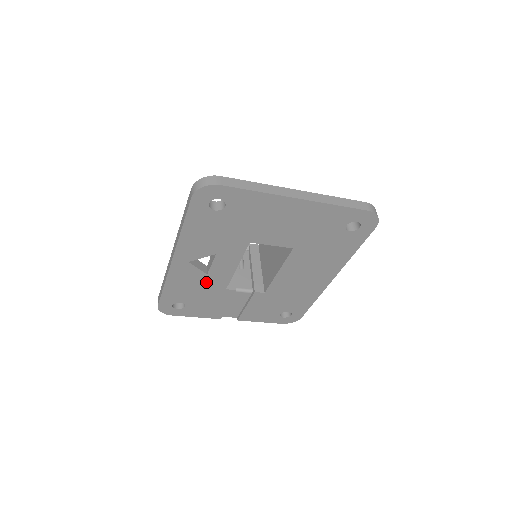
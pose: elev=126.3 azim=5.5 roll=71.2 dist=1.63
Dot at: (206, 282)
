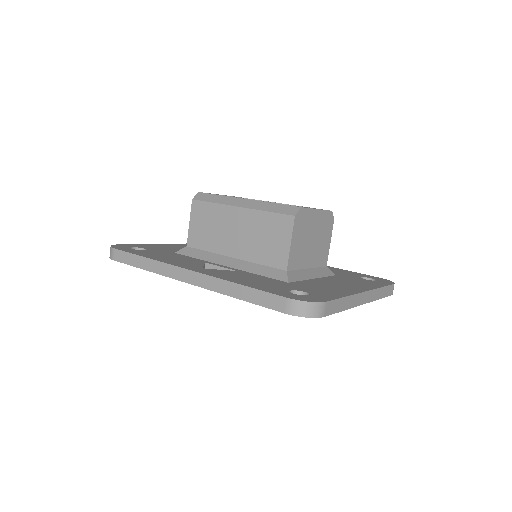
Dot at: occluded
